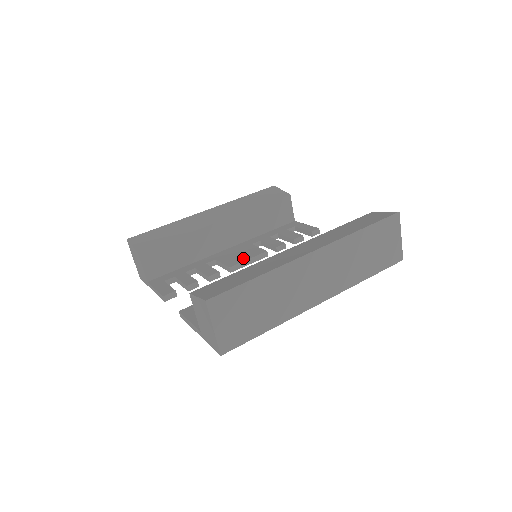
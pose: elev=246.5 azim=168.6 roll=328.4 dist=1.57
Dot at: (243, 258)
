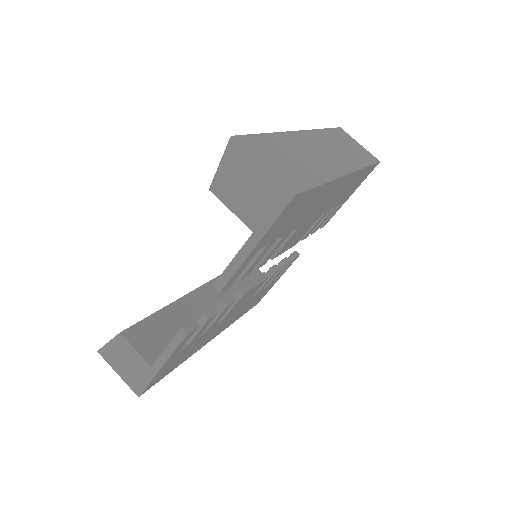
Dot at: occluded
